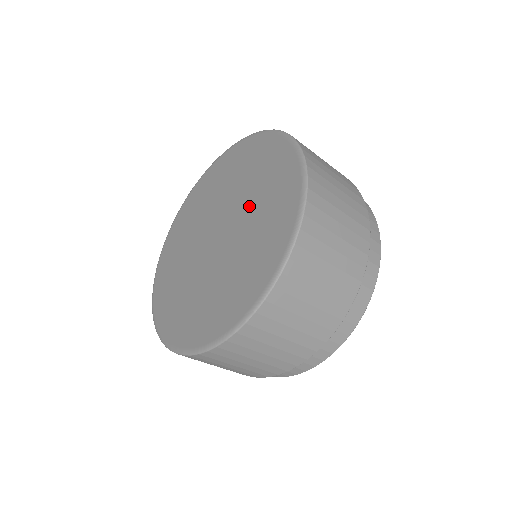
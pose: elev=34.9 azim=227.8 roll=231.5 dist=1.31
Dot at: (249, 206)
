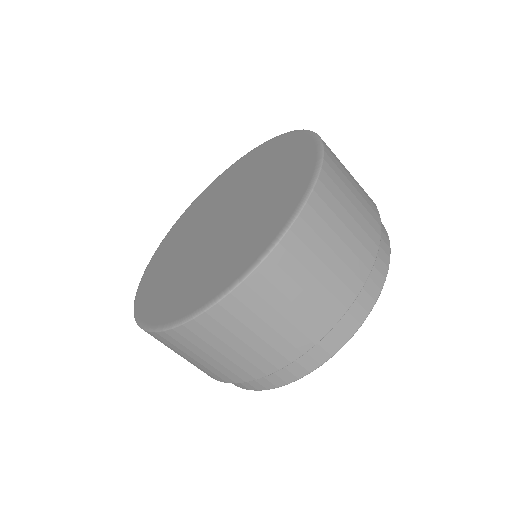
Dot at: (256, 183)
